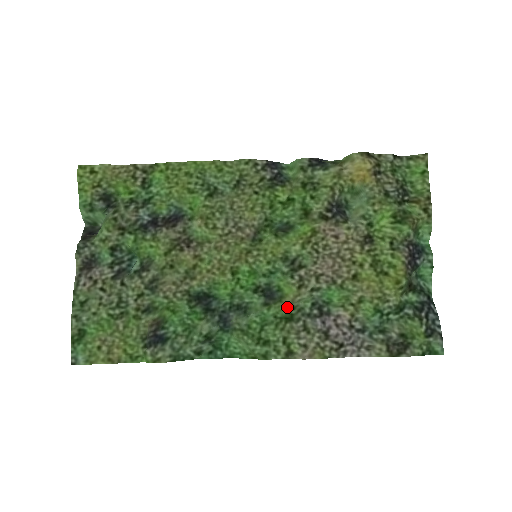
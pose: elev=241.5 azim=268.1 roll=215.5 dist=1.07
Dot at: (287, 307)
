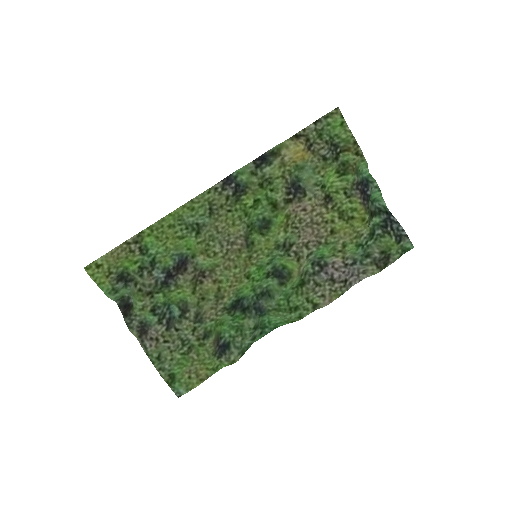
Dot at: (297, 278)
